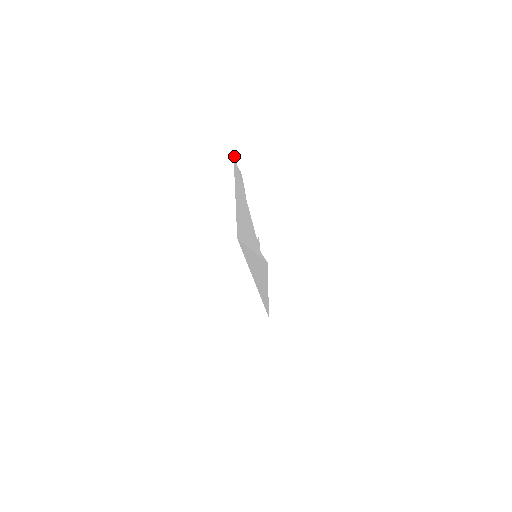
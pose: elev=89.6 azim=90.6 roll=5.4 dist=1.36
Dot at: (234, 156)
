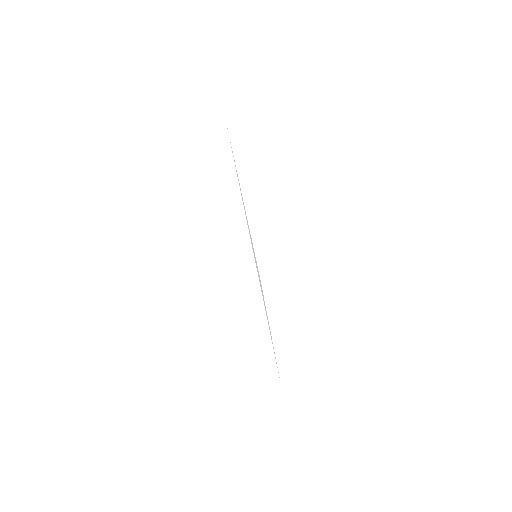
Dot at: occluded
